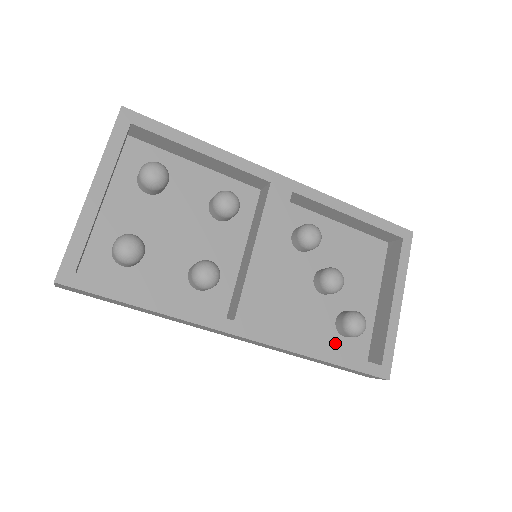
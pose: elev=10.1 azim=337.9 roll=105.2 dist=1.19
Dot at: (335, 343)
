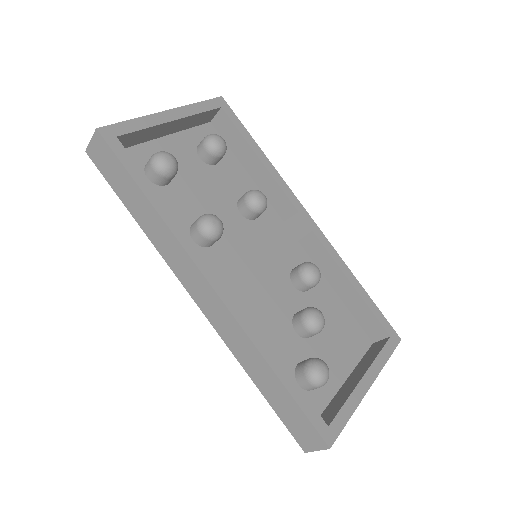
Dot at: occluded
